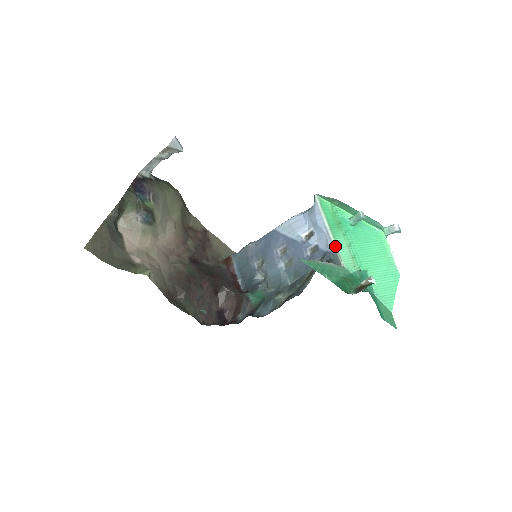
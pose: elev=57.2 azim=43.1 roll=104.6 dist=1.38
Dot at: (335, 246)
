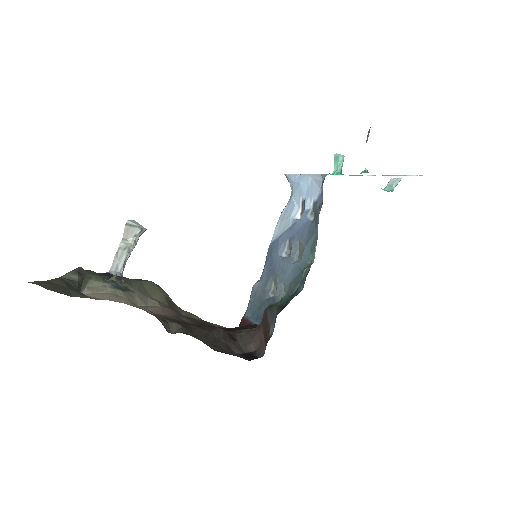
Dot at: (326, 174)
